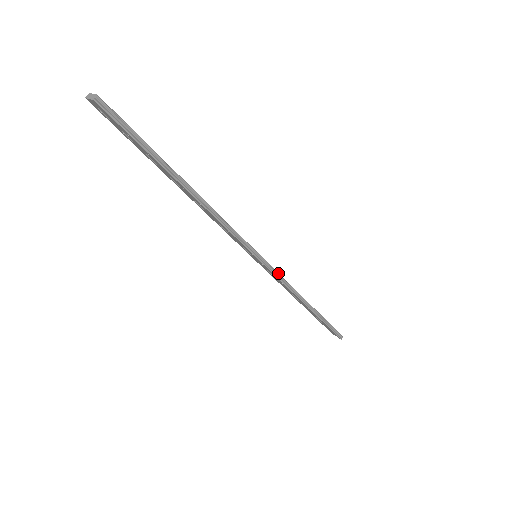
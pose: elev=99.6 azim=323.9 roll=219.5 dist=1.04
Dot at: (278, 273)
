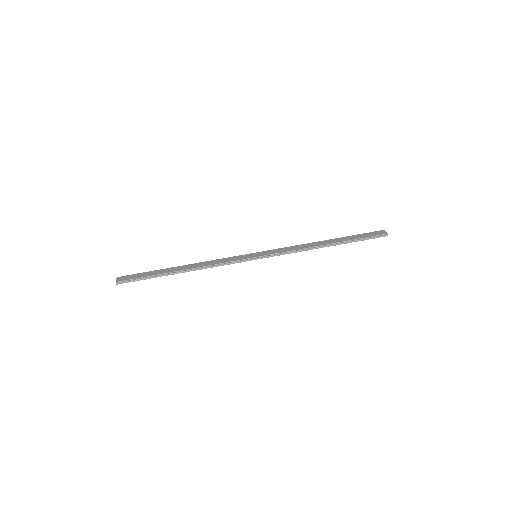
Dot at: (278, 253)
